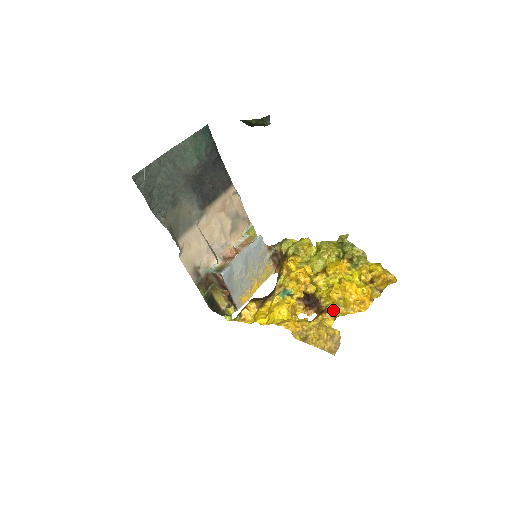
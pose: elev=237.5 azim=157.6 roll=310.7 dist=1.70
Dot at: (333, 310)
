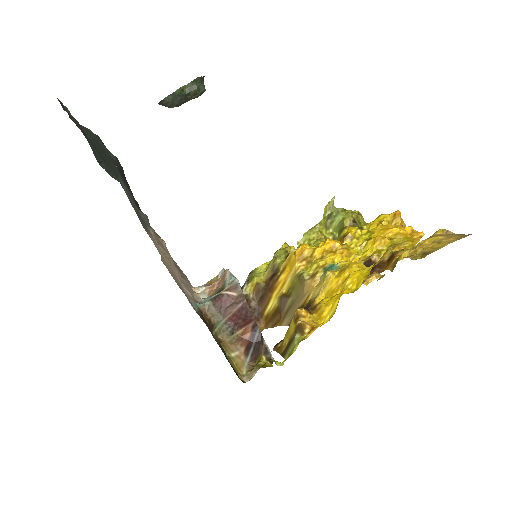
Dot at: occluded
